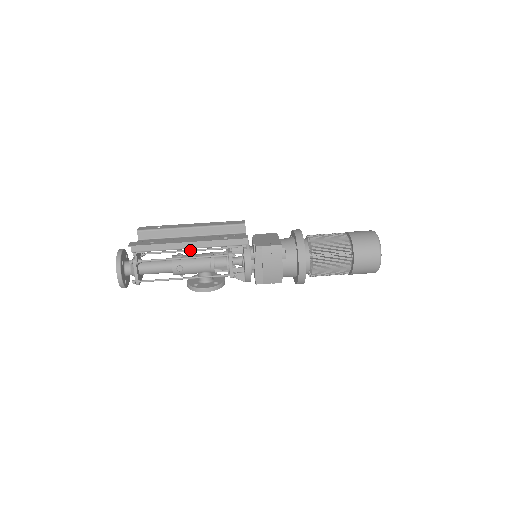
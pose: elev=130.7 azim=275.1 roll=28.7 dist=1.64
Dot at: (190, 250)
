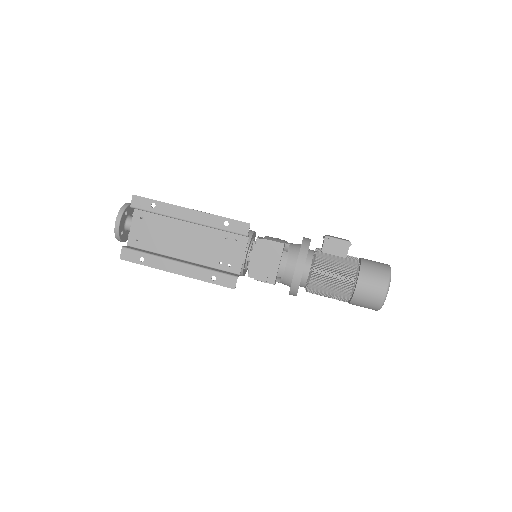
Dot at: occluded
